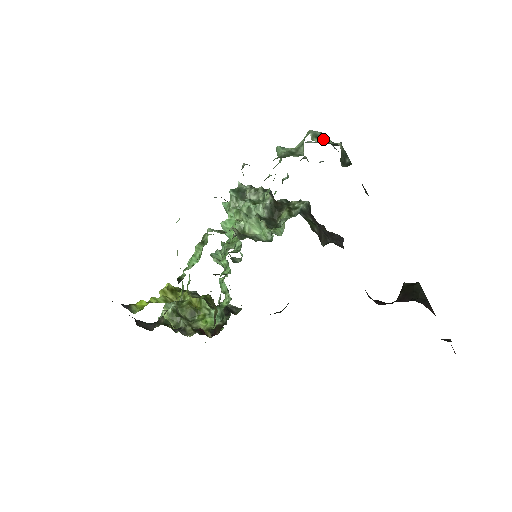
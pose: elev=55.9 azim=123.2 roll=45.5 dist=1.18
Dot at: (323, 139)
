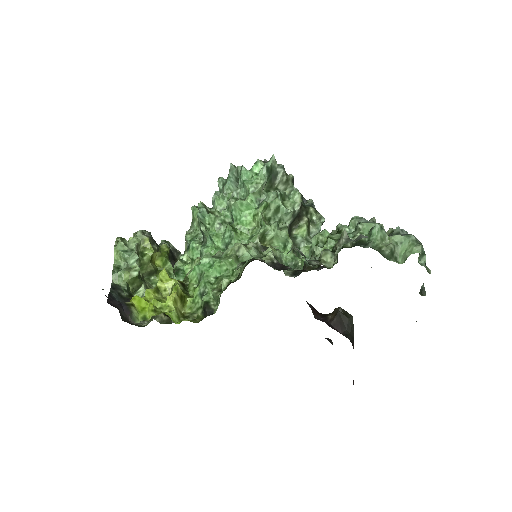
Dot at: (422, 257)
